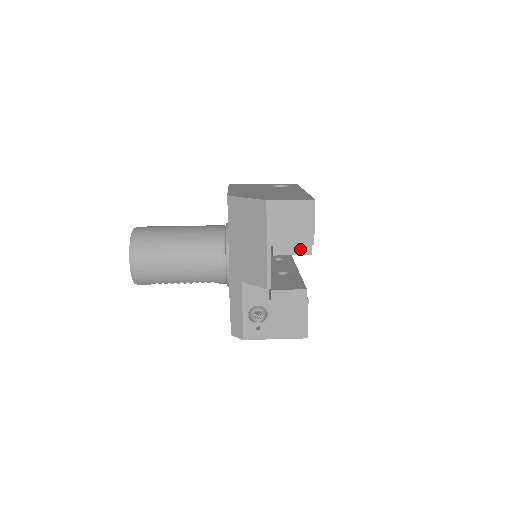
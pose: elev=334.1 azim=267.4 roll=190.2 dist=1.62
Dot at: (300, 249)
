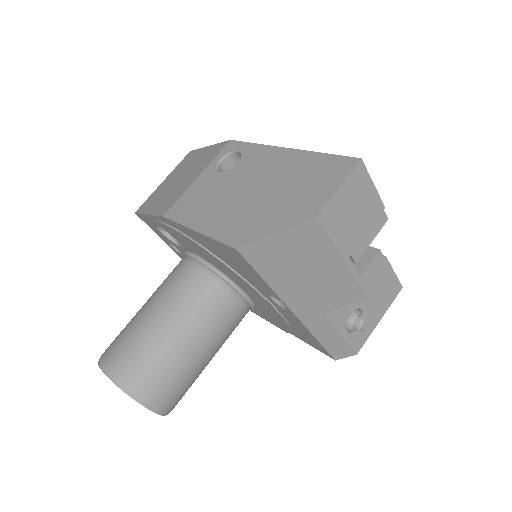
Dot at: (375, 227)
